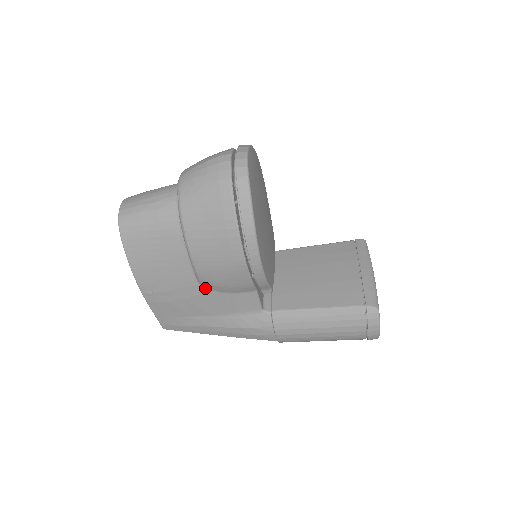
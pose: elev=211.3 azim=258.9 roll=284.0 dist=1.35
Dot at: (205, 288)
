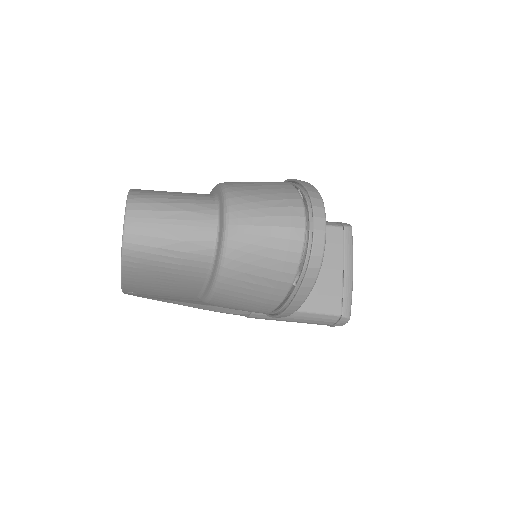
Dot at: occluded
